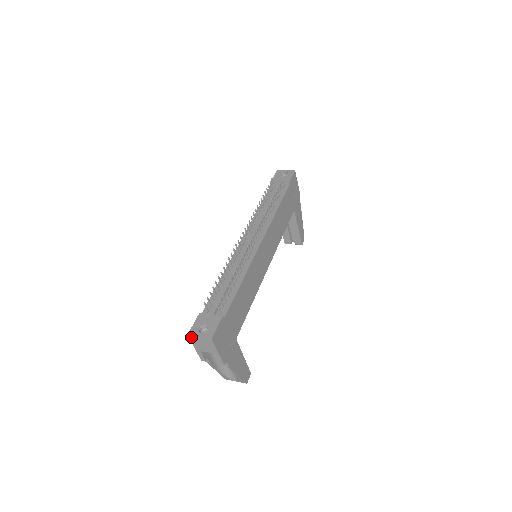
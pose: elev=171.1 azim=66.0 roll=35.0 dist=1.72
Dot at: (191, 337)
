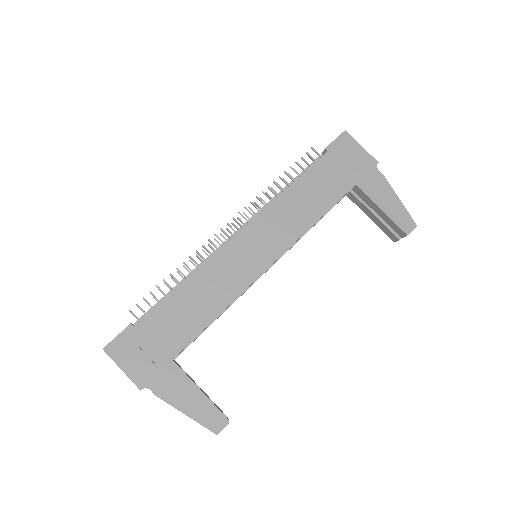
Dot at: occluded
